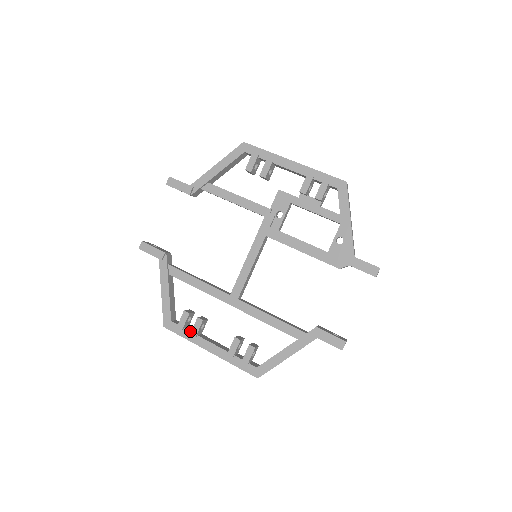
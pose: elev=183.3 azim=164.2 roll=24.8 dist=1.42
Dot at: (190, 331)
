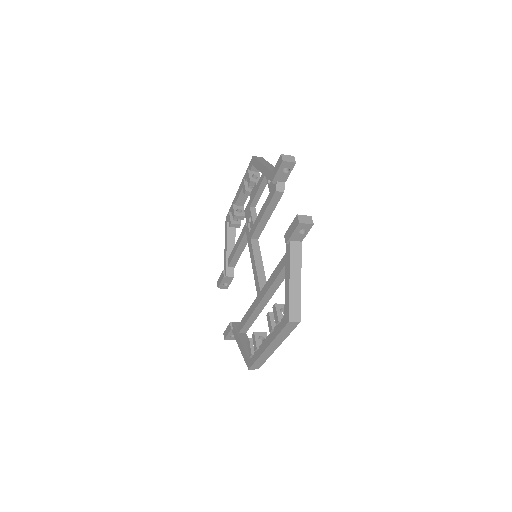
Dot at: (256, 350)
